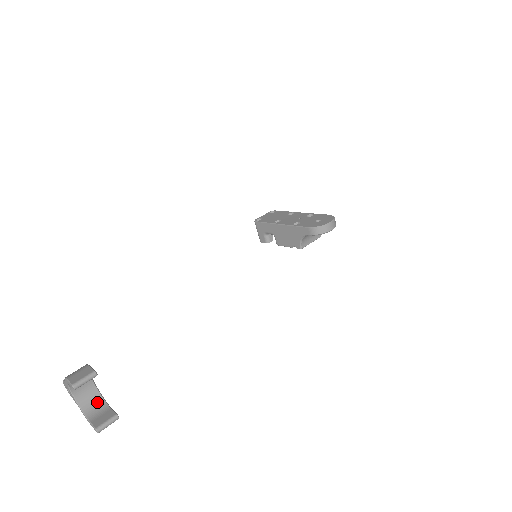
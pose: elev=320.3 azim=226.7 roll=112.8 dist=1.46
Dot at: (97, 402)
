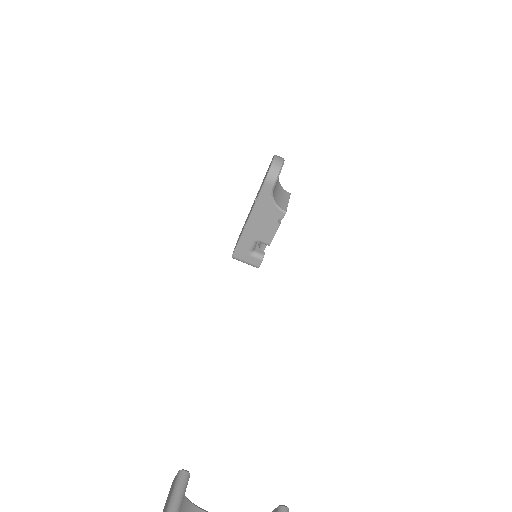
Dot at: out of frame
